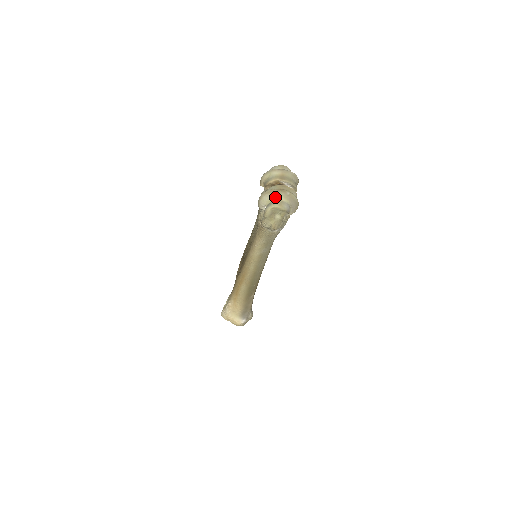
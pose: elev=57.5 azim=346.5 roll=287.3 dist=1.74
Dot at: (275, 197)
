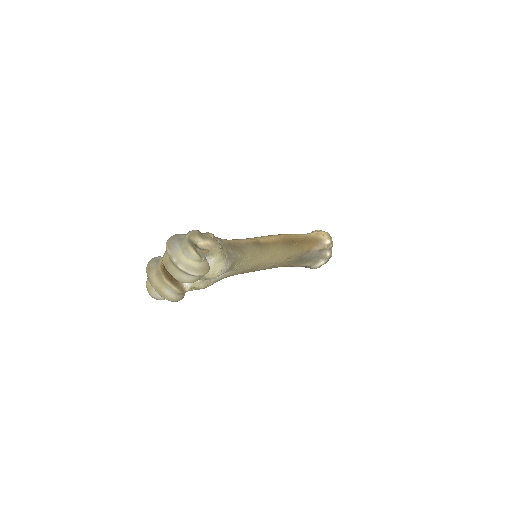
Dot at: occluded
